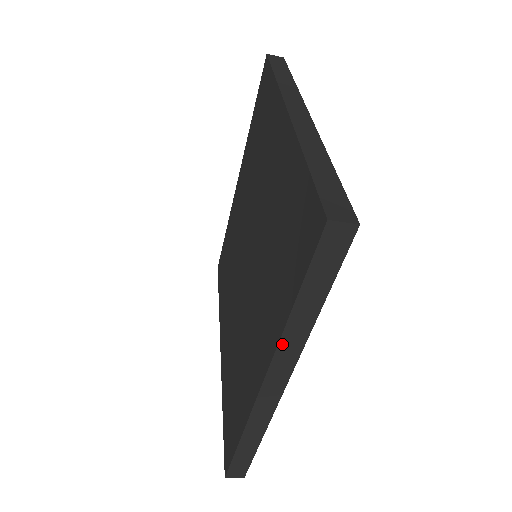
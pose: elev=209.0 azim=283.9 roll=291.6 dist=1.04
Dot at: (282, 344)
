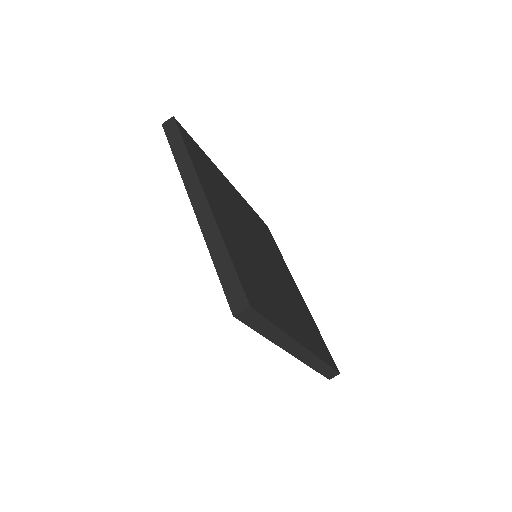
Dot at: (183, 174)
